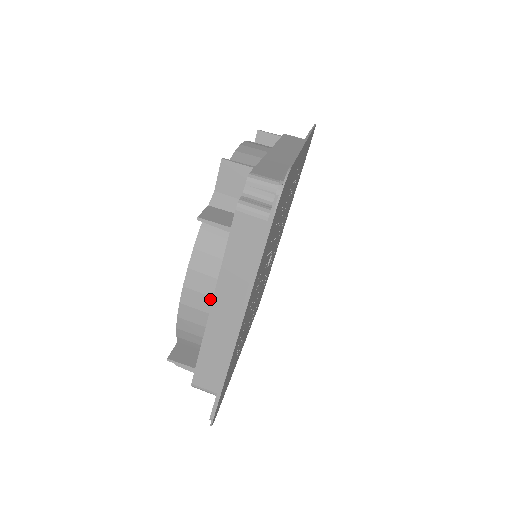
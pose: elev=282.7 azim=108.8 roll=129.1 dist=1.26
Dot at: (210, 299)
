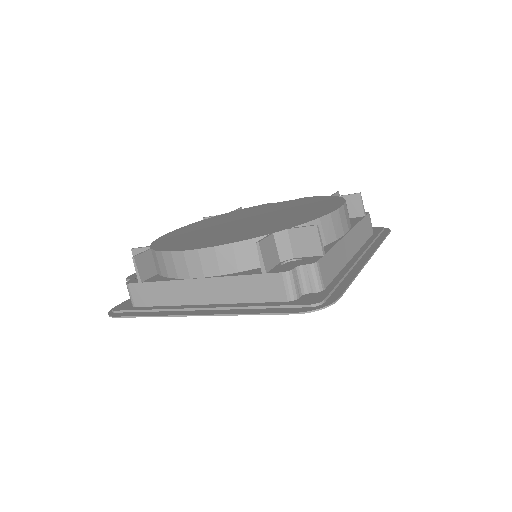
Dot at: (202, 275)
